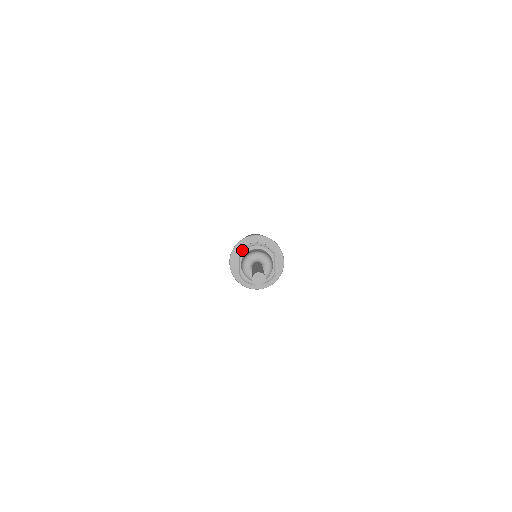
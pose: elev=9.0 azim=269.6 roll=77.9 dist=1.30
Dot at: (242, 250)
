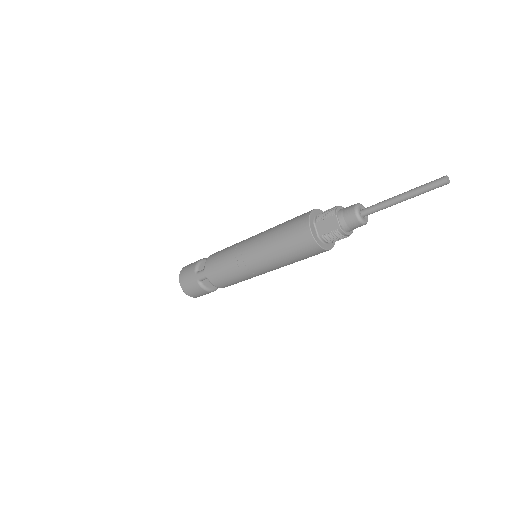
Dot at: (334, 211)
